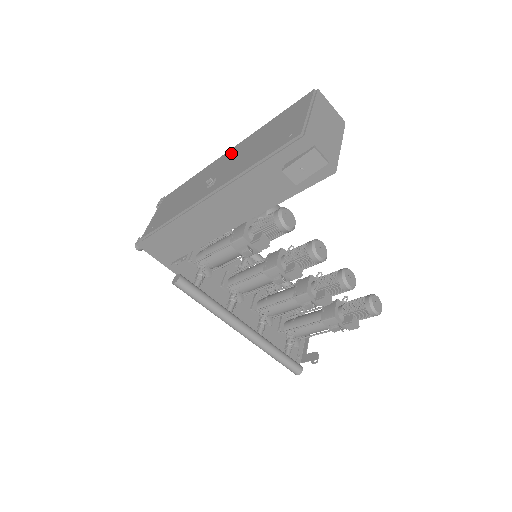
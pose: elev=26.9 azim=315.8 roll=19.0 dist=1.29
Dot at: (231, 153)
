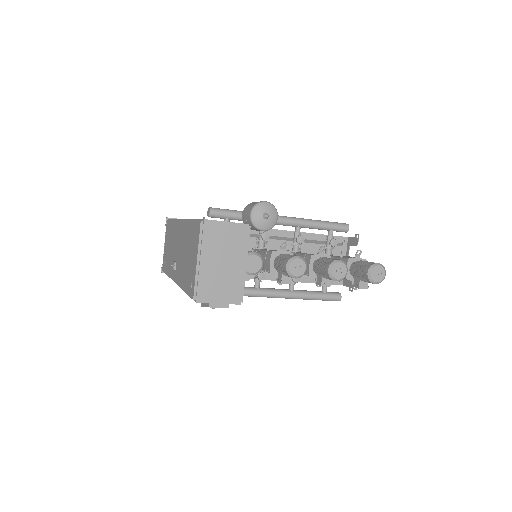
Dot at: (180, 231)
